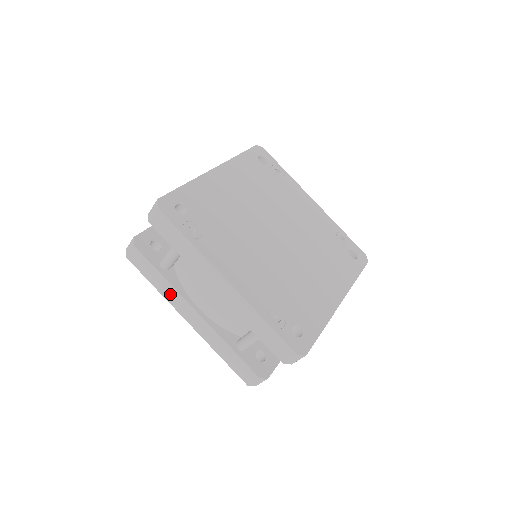
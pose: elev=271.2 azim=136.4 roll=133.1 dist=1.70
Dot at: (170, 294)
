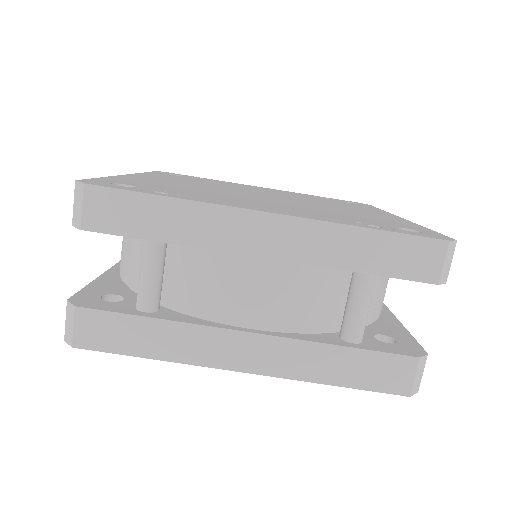
Dot at: (187, 344)
